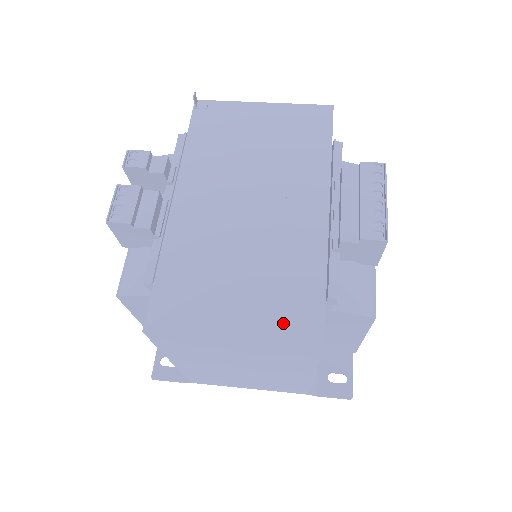
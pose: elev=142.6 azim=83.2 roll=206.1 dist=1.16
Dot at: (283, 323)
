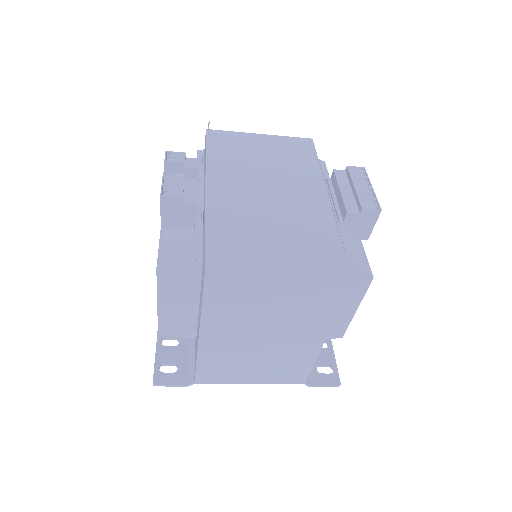
Dot at: (318, 267)
